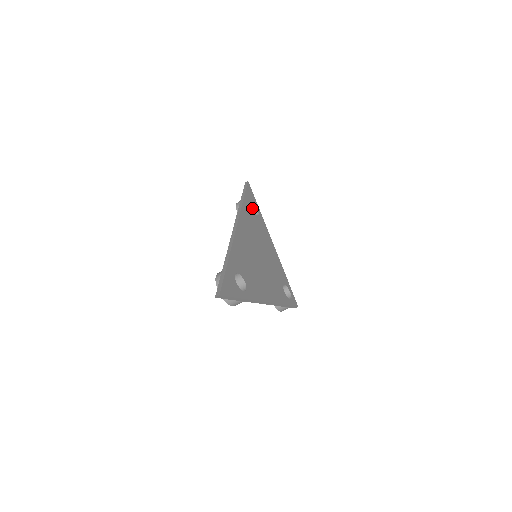
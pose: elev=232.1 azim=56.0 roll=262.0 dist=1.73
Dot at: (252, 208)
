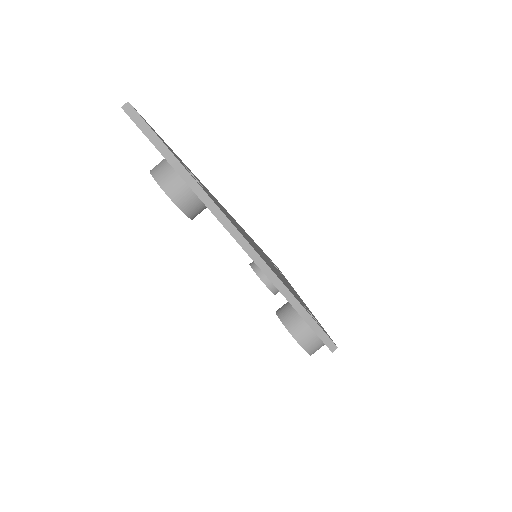
Dot at: occluded
